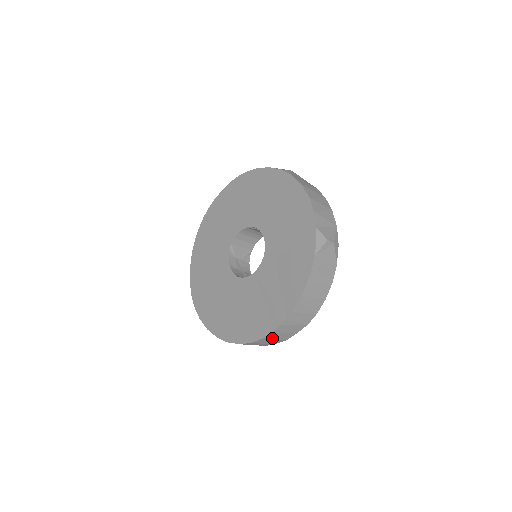
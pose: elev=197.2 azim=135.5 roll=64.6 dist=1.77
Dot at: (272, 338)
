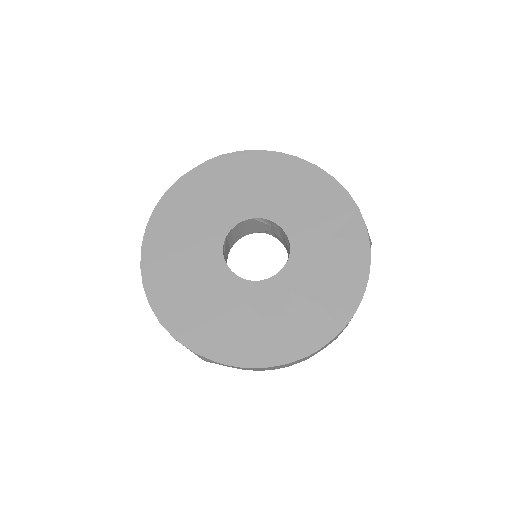
Dot at: (309, 356)
